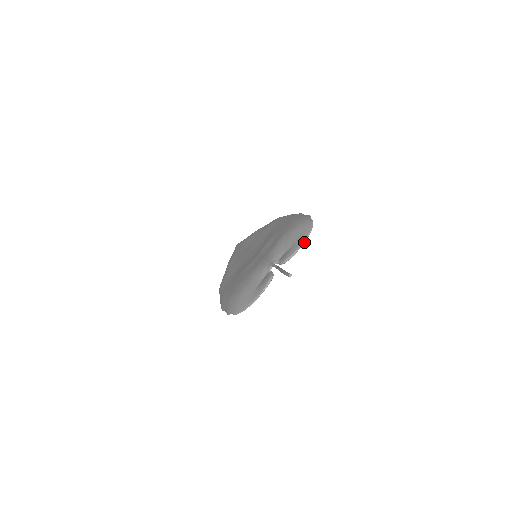
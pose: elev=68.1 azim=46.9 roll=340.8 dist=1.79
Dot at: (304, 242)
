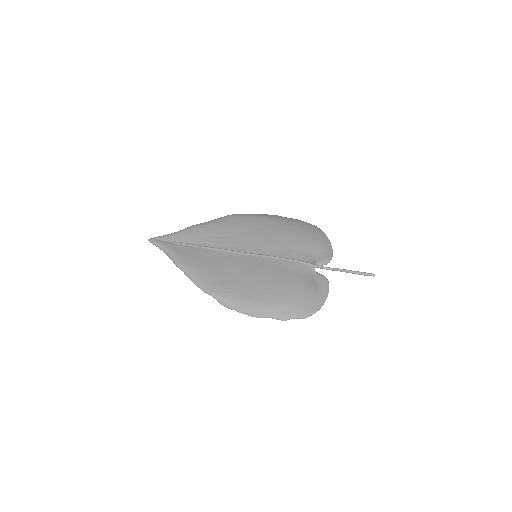
Dot at: (331, 245)
